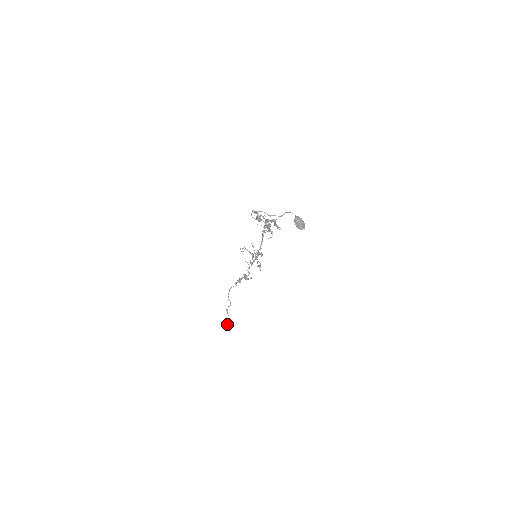
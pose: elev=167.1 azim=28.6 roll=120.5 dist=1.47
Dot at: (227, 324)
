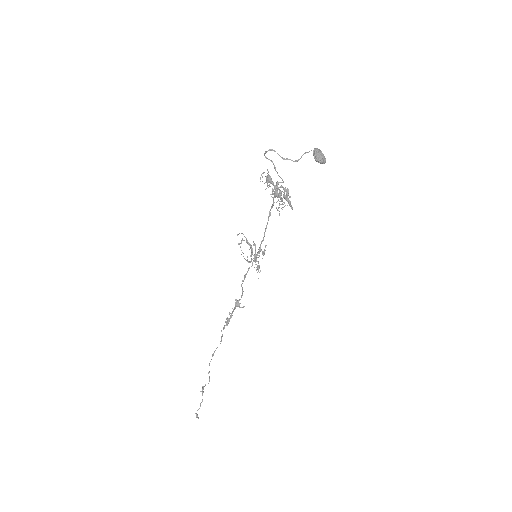
Dot at: (198, 409)
